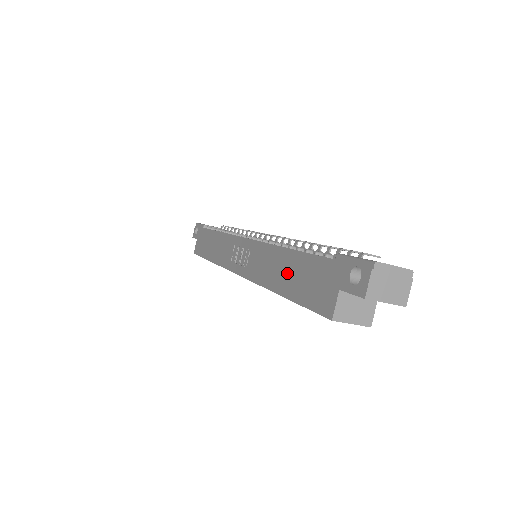
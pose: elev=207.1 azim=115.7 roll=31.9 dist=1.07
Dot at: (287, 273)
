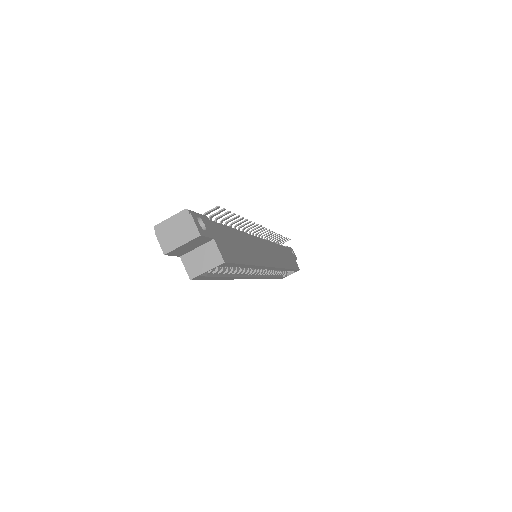
Dot at: occluded
